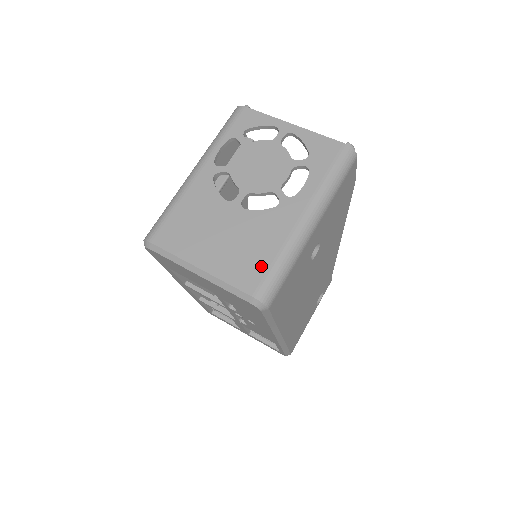
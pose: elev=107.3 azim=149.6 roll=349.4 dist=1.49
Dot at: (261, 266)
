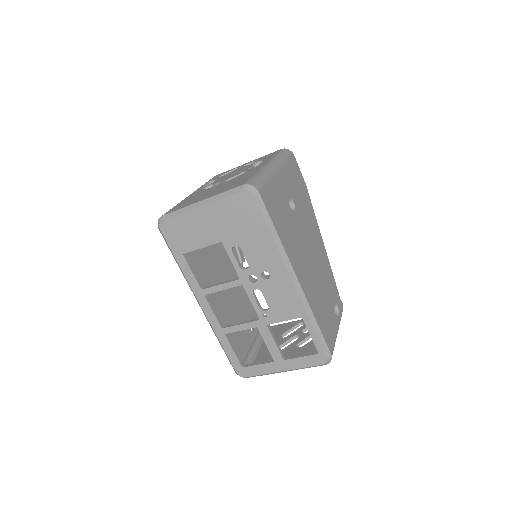
Dot at: (244, 180)
